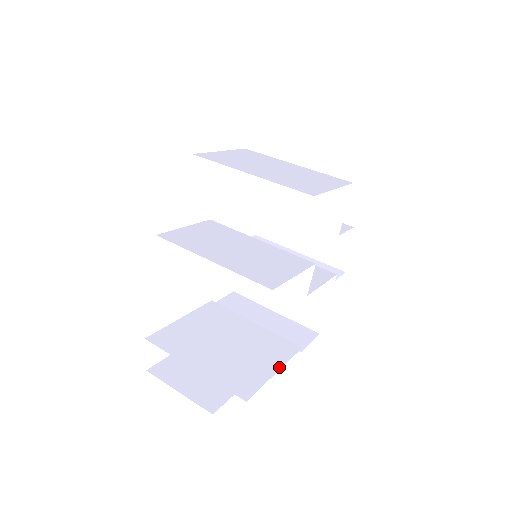
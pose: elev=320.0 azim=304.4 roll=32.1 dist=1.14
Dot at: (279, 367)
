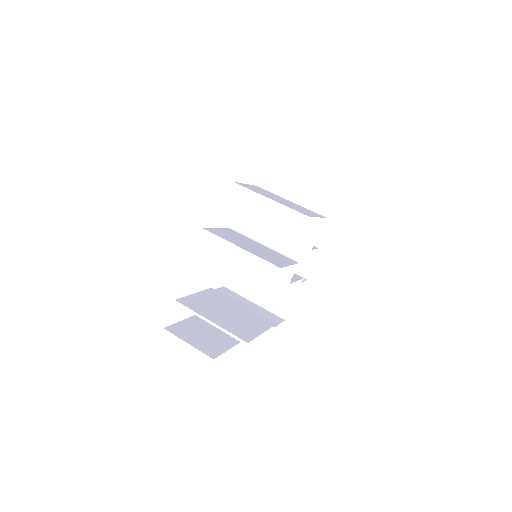
Dot at: (264, 331)
